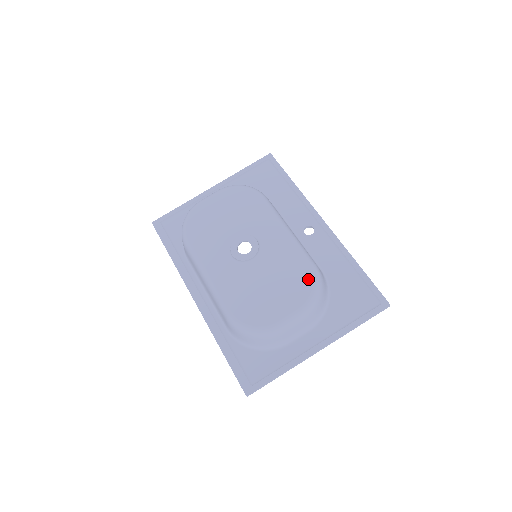
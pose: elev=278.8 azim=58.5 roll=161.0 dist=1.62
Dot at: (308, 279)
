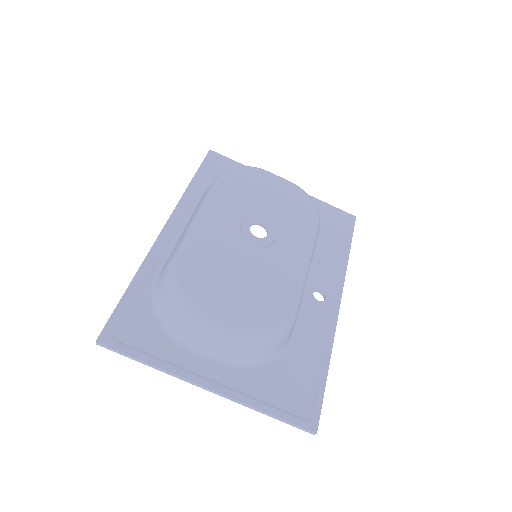
Dot at: (278, 315)
